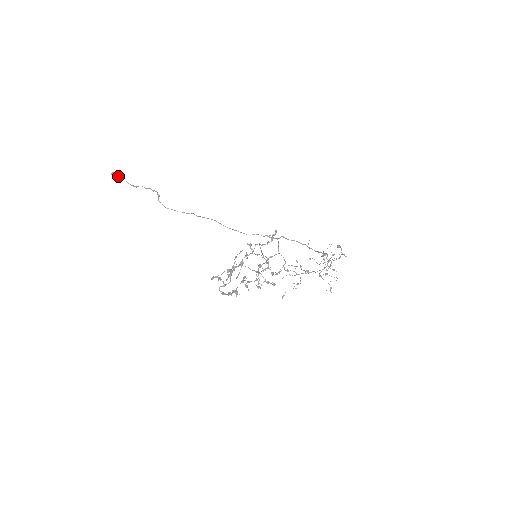
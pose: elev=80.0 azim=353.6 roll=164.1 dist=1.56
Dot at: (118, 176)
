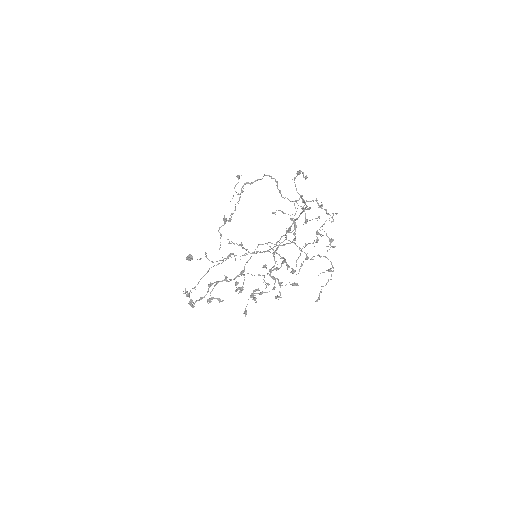
Dot at: (188, 257)
